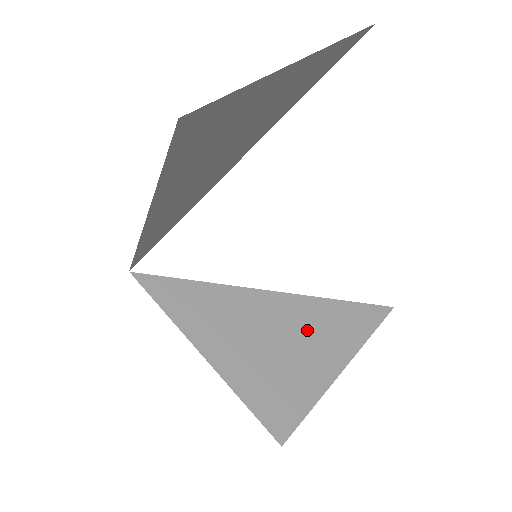
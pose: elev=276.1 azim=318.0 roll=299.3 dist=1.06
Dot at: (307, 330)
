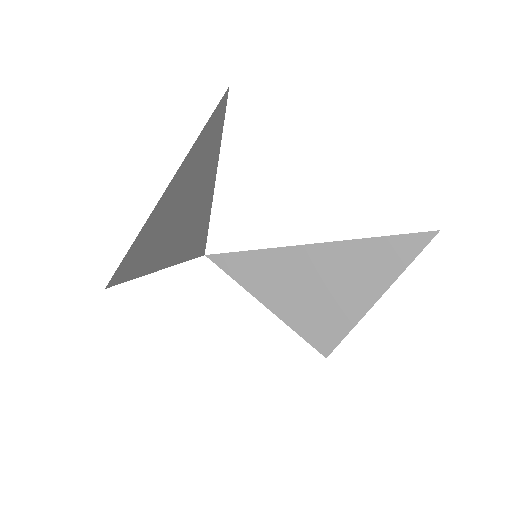
Dot at: (342, 272)
